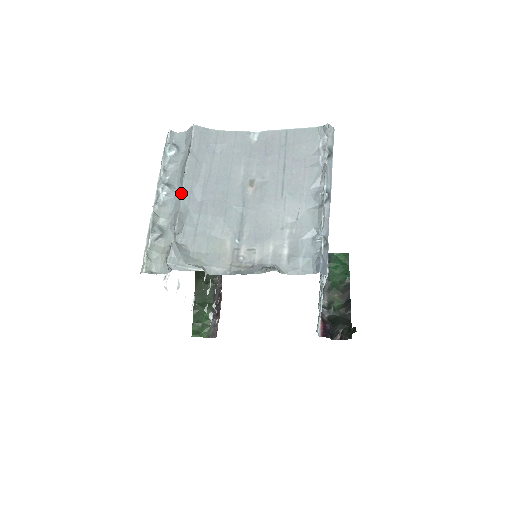
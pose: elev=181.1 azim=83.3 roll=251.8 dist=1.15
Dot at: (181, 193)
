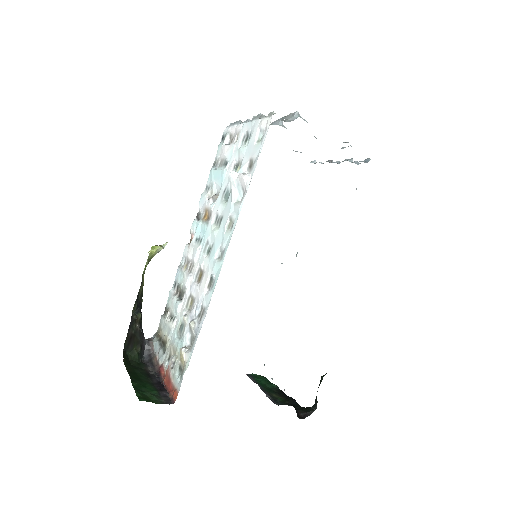
Dot at: occluded
